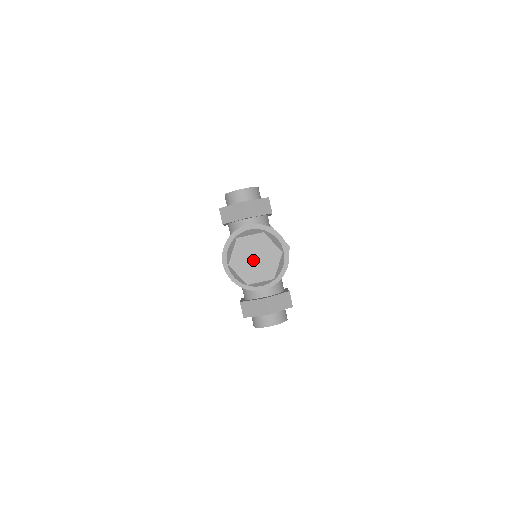
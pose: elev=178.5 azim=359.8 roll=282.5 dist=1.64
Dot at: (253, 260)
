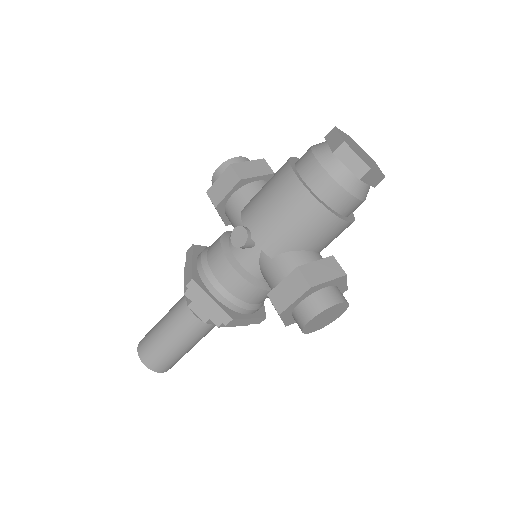
Dot at: (360, 151)
